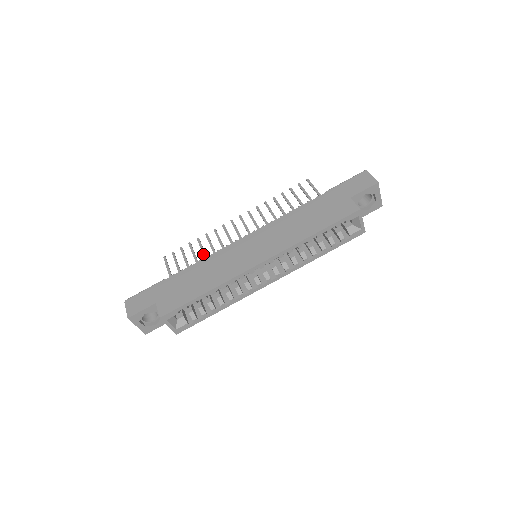
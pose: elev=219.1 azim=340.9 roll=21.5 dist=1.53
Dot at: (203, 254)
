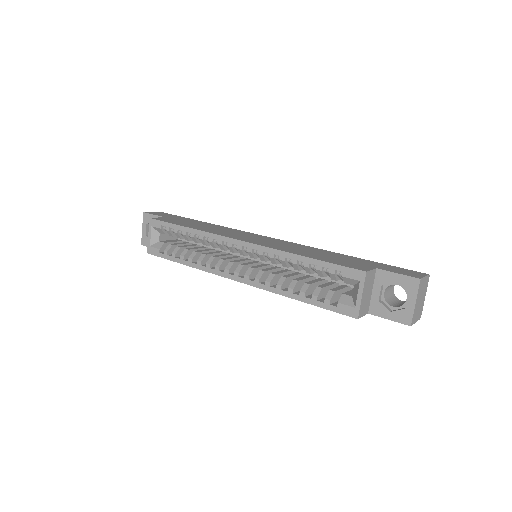
Dot at: occluded
